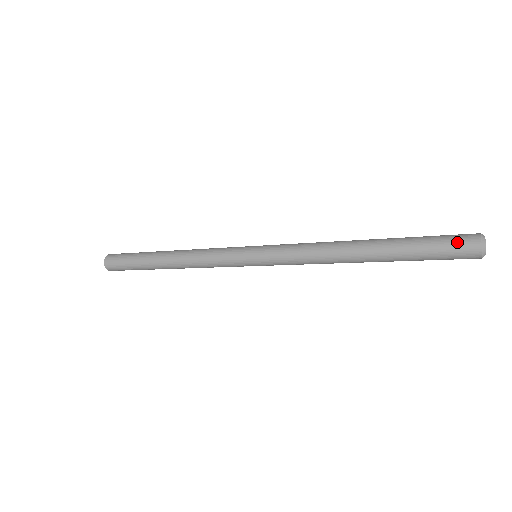
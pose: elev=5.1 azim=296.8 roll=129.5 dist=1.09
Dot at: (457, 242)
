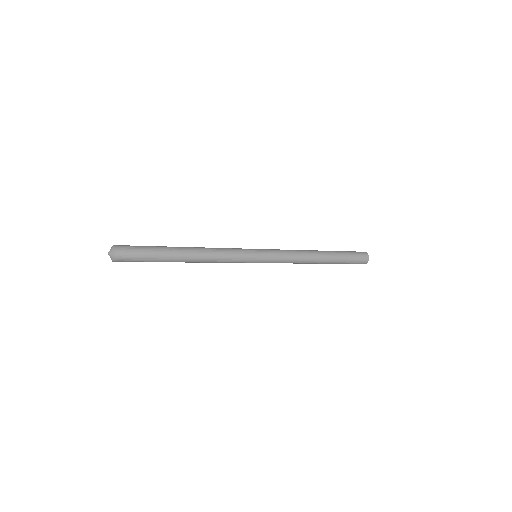
Dot at: (361, 256)
